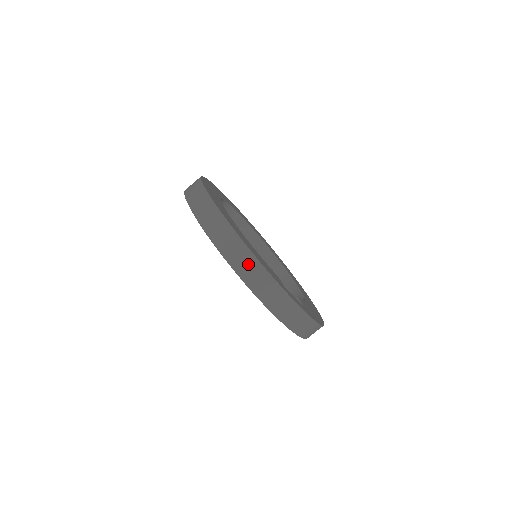
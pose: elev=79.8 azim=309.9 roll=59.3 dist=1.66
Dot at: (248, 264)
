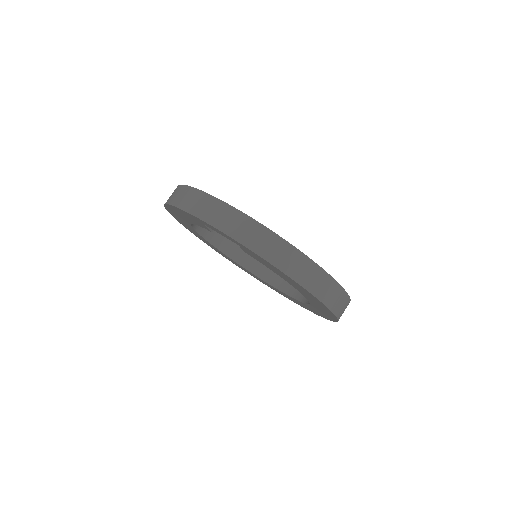
Dot at: (178, 193)
